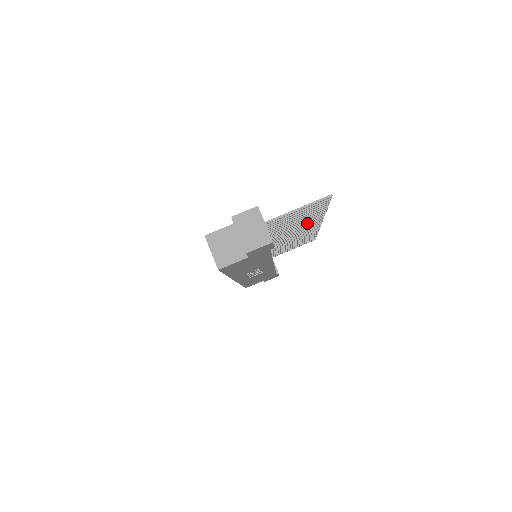
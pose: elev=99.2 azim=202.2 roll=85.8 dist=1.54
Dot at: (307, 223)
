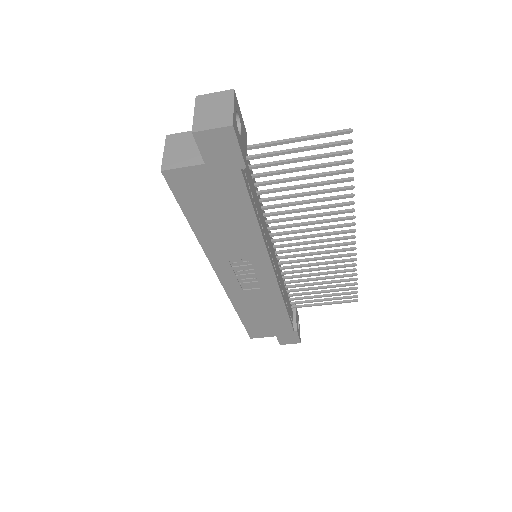
Dot at: (328, 215)
